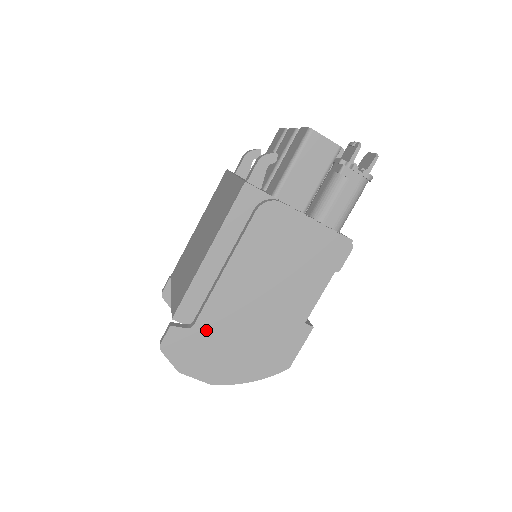
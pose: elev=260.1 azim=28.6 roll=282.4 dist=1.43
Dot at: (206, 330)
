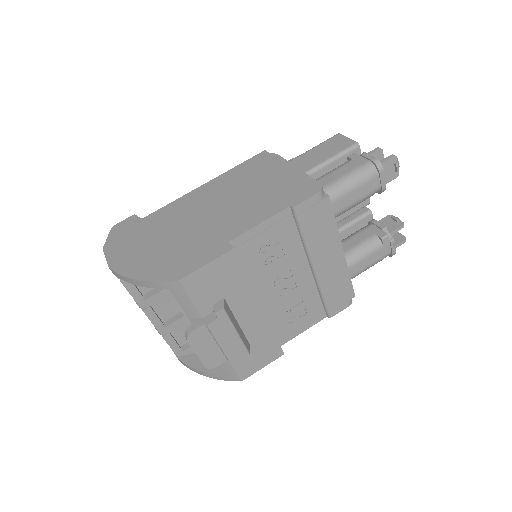
Dot at: (151, 224)
